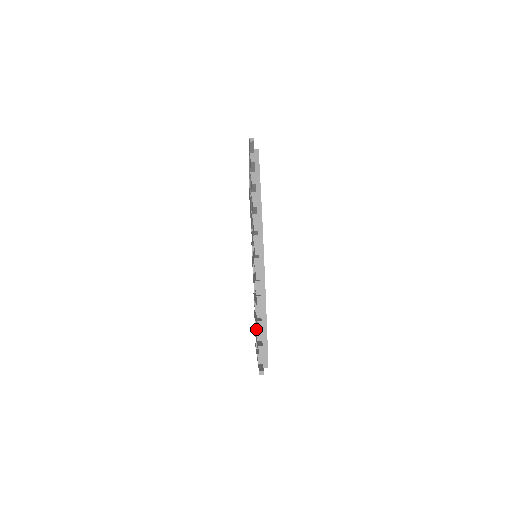
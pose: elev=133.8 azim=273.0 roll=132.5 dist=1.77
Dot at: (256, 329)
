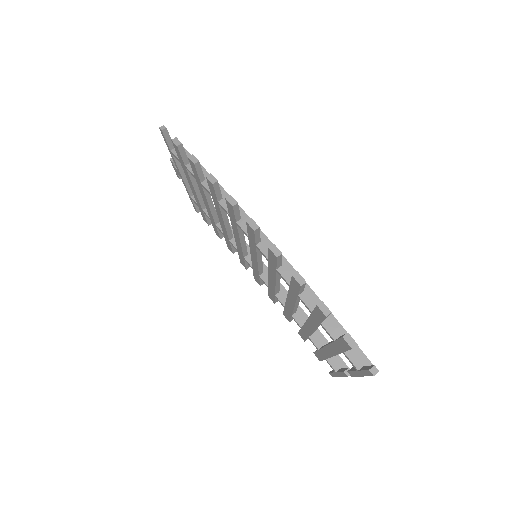
Dot at: (318, 348)
